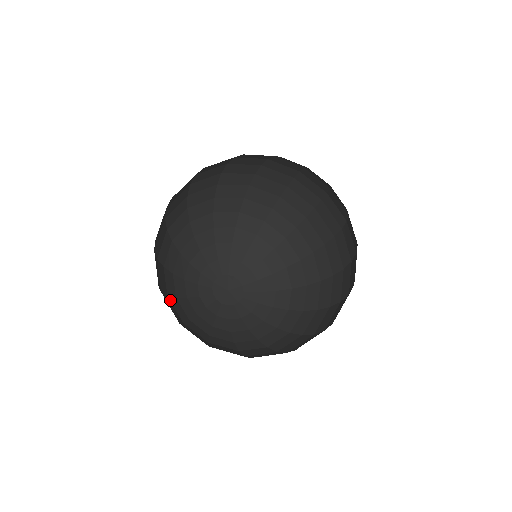
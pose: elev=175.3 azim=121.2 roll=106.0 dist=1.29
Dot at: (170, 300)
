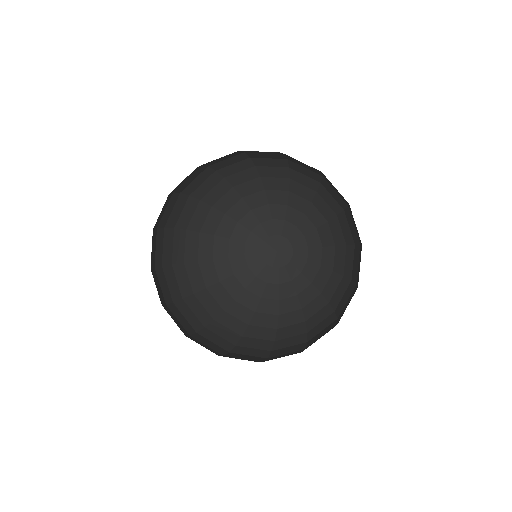
Dot at: (200, 265)
